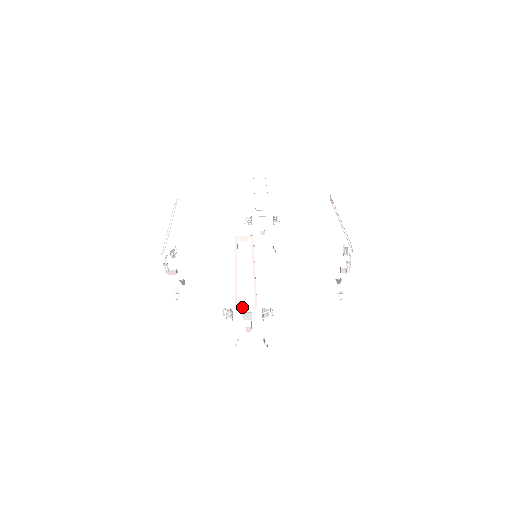
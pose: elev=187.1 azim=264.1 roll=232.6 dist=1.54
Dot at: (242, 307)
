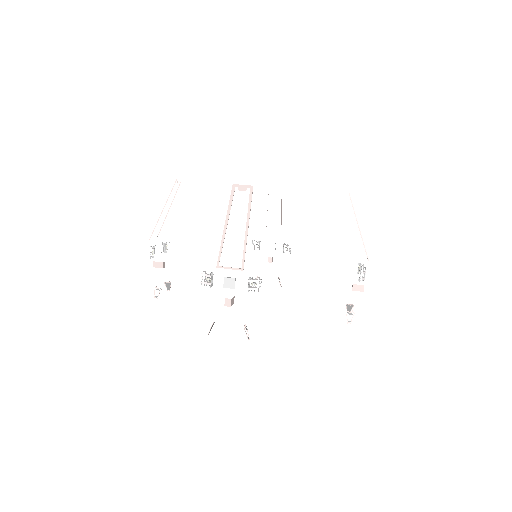
Dot at: (225, 267)
